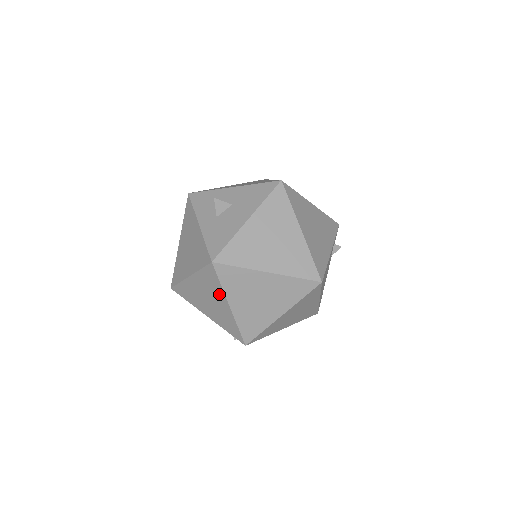
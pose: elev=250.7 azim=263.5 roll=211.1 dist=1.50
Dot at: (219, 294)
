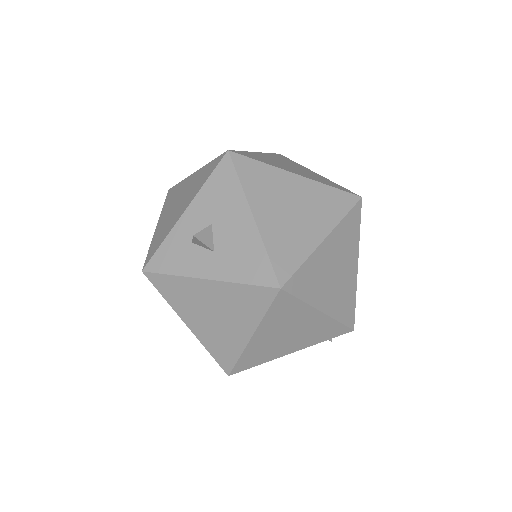
Dot at: (303, 314)
